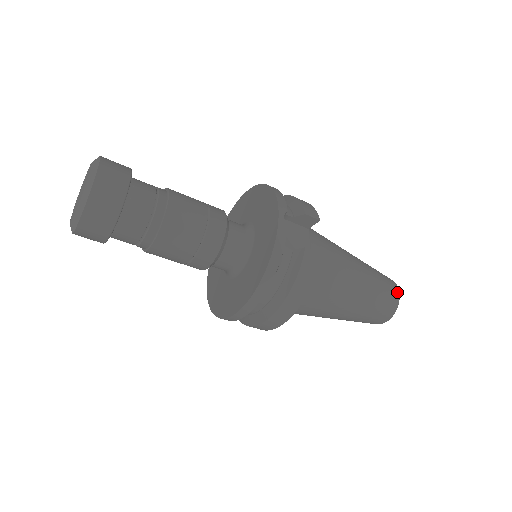
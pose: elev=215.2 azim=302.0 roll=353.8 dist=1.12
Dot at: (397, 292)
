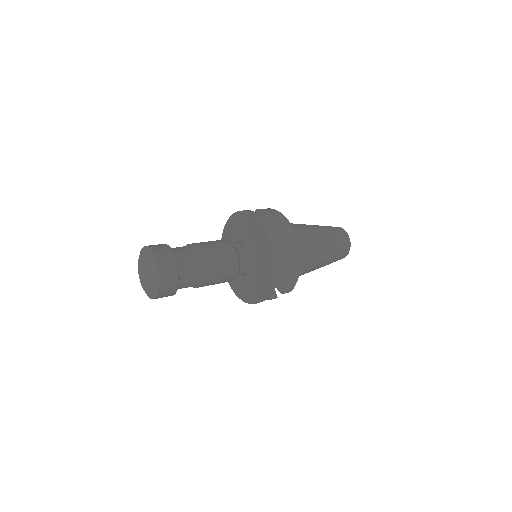
Dot at: occluded
